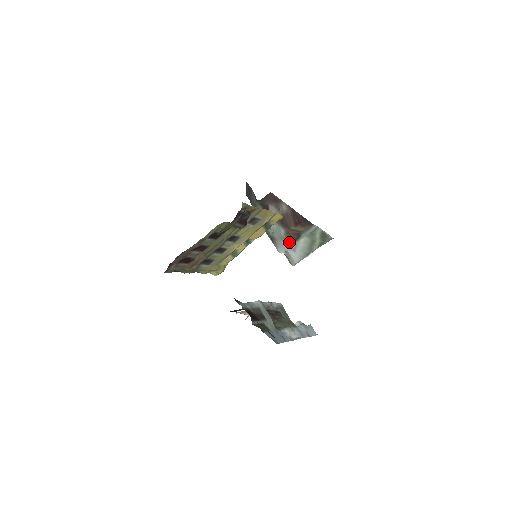
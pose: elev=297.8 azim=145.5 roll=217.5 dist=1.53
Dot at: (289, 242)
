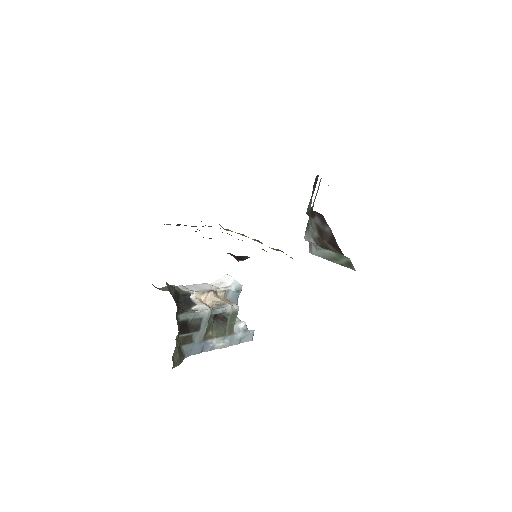
Dot at: (316, 243)
